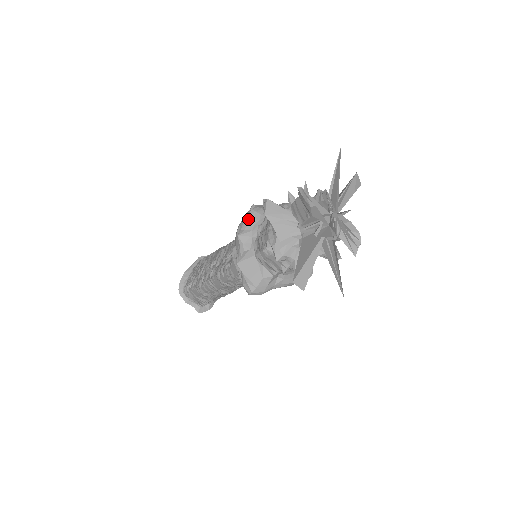
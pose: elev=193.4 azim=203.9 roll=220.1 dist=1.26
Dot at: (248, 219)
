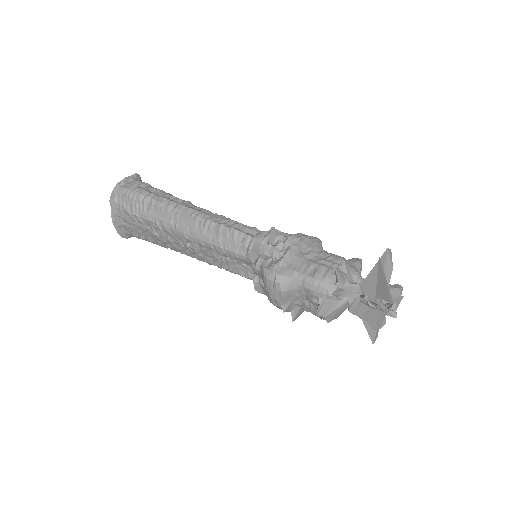
Dot at: (284, 299)
